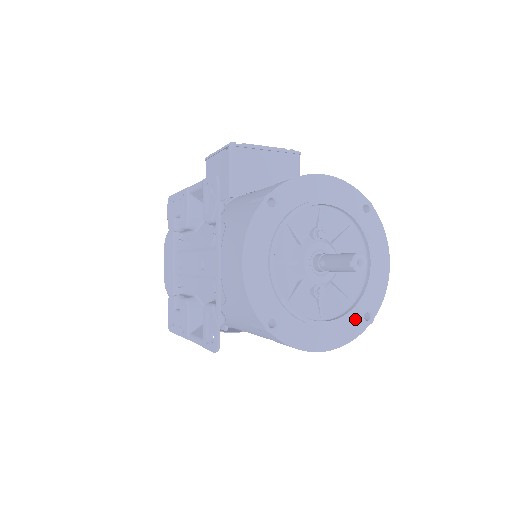
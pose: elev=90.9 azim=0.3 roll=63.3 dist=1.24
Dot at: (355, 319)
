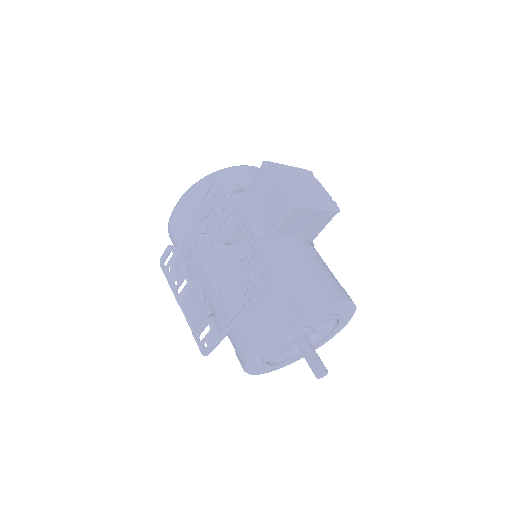
Dot at: occluded
